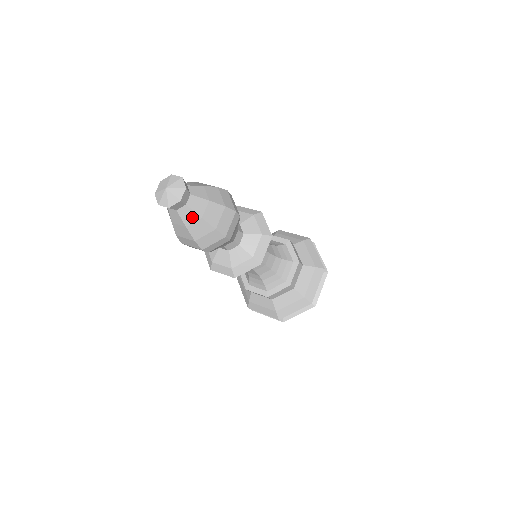
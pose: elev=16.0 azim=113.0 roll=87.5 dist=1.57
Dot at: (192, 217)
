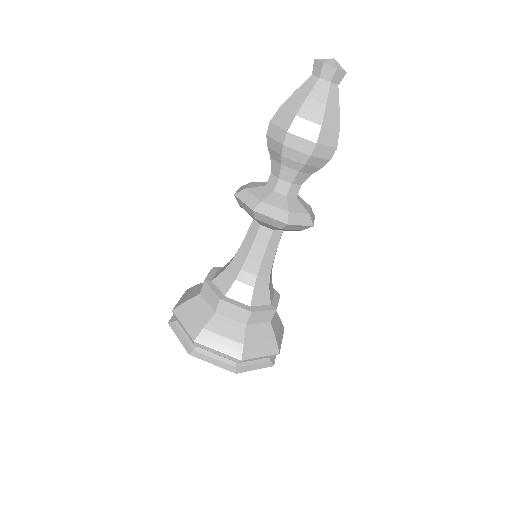
Dot at: (335, 101)
